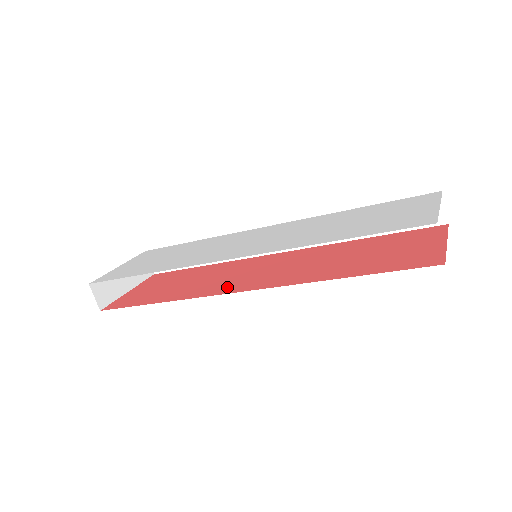
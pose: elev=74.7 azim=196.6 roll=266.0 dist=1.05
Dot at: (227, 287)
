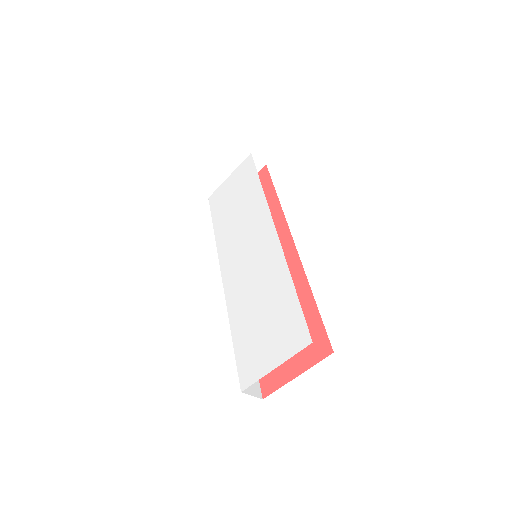
Dot at: occluded
